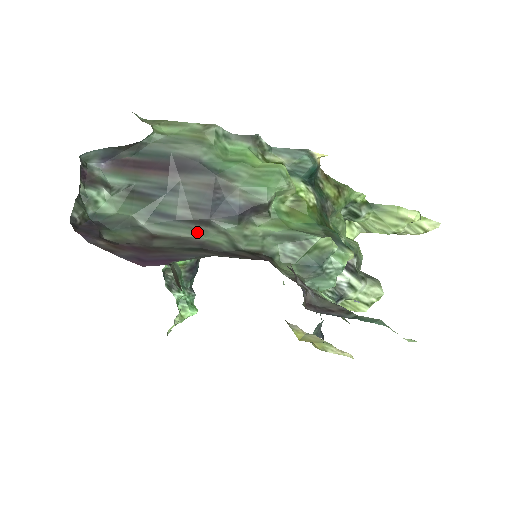
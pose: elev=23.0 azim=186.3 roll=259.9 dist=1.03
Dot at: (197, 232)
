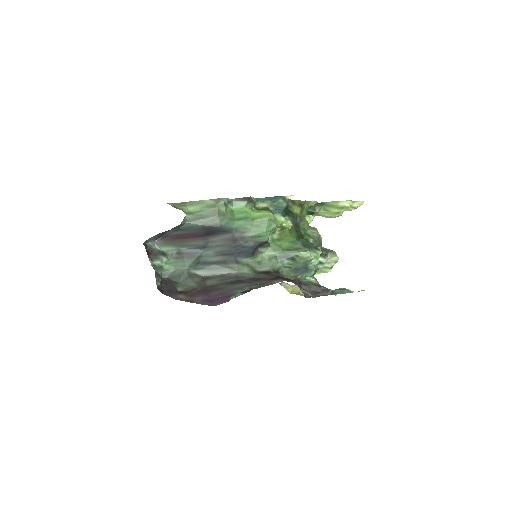
Dot at: (231, 269)
